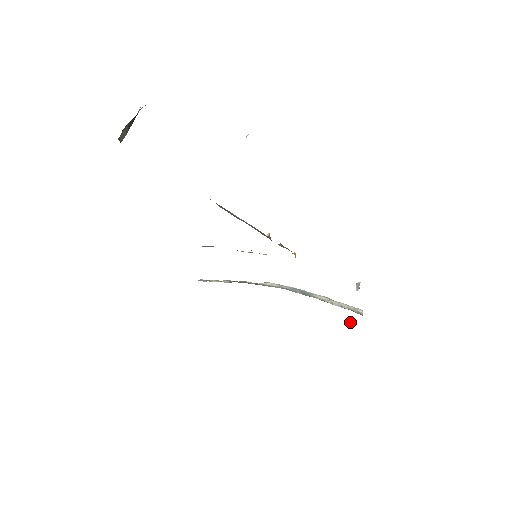
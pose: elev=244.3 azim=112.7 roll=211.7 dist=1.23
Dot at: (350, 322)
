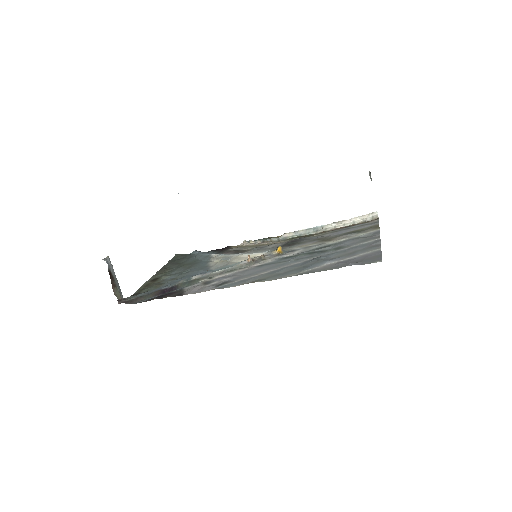
Dot at: occluded
